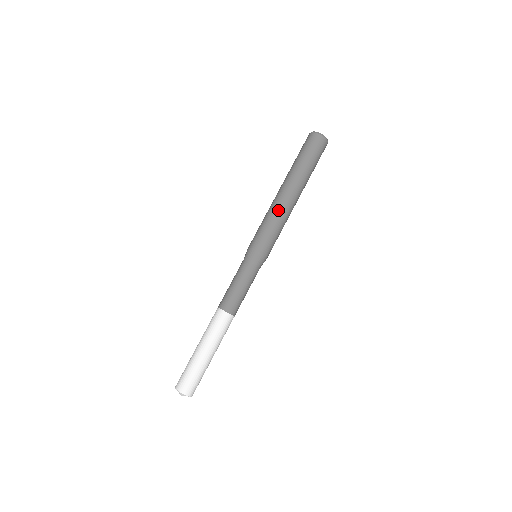
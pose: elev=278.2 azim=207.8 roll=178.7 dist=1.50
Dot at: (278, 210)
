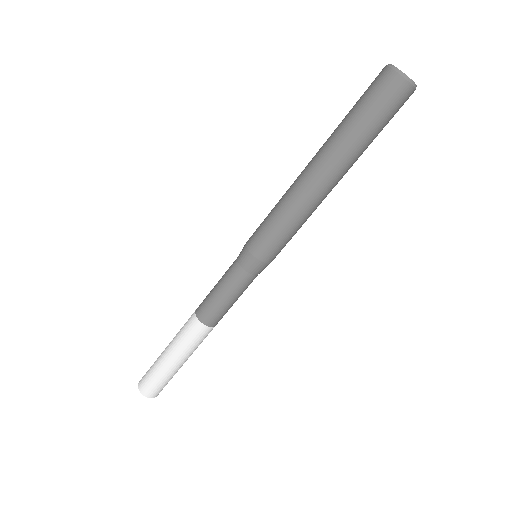
Dot at: (304, 207)
